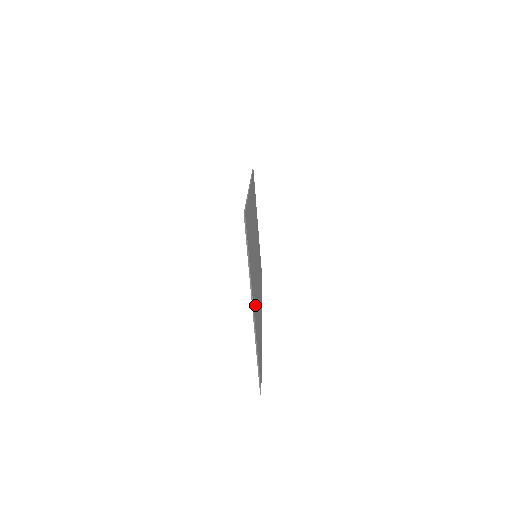
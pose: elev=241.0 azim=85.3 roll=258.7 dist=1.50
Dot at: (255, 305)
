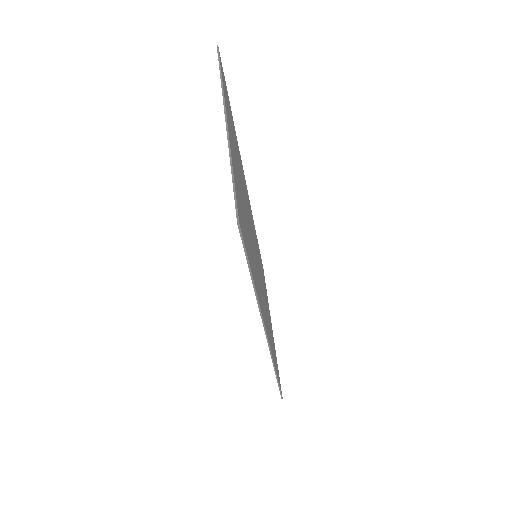
Dot at: occluded
